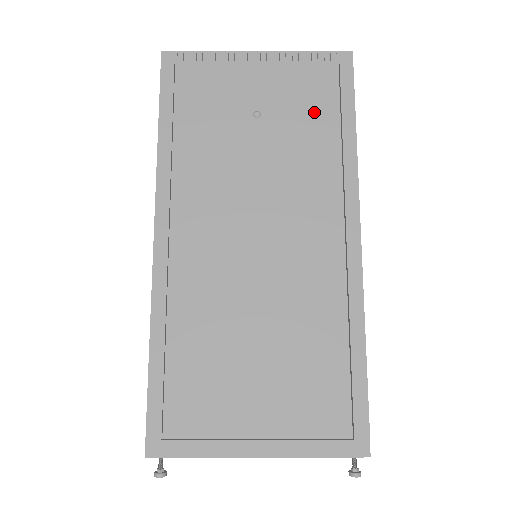
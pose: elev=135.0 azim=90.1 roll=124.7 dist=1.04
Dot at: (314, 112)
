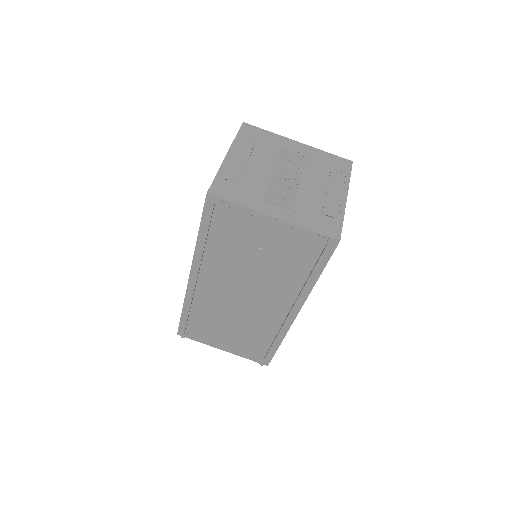
Dot at: (297, 261)
